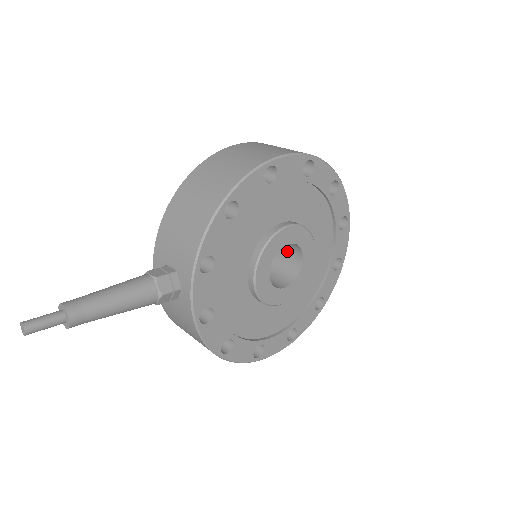
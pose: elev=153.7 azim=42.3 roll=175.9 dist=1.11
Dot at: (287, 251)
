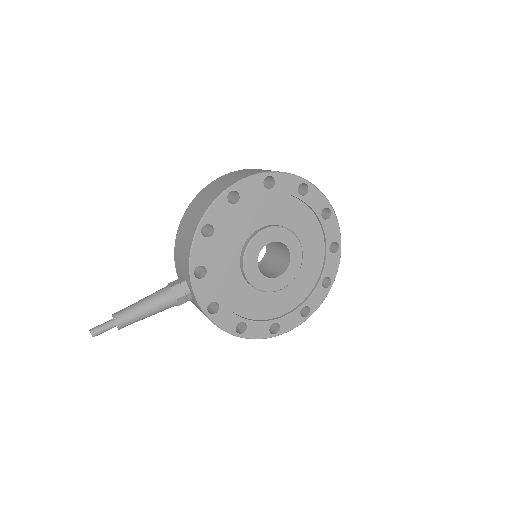
Dot at: (280, 247)
